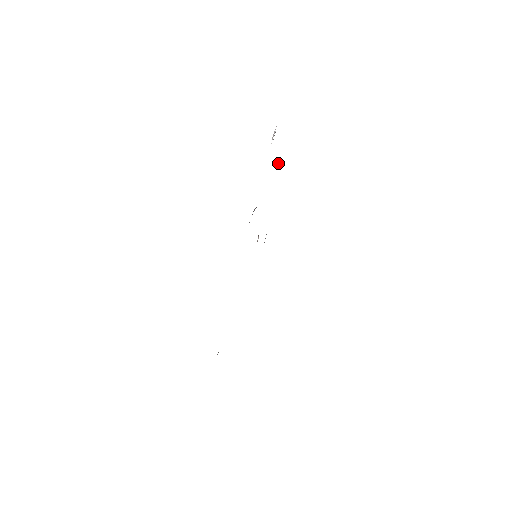
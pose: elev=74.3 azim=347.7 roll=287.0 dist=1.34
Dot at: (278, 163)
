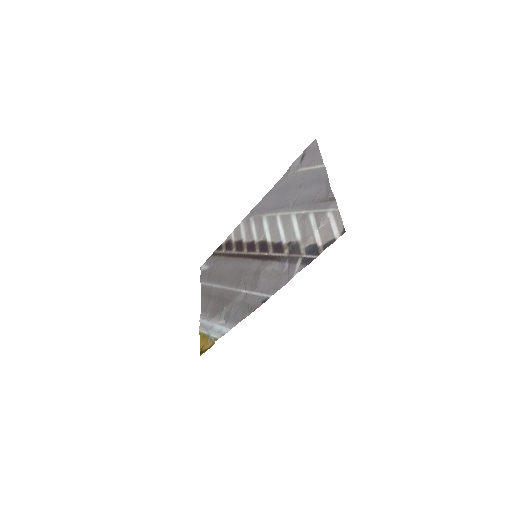
Dot at: (302, 213)
